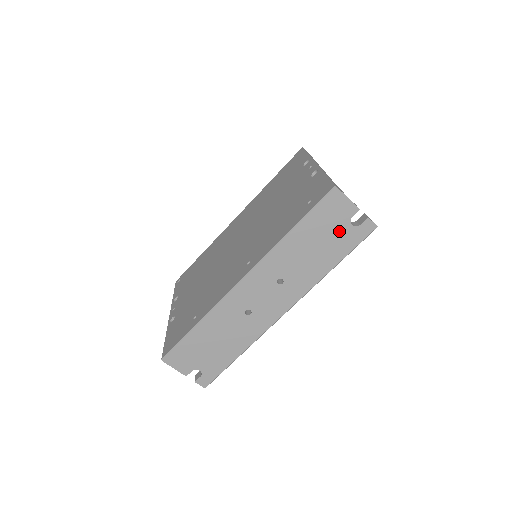
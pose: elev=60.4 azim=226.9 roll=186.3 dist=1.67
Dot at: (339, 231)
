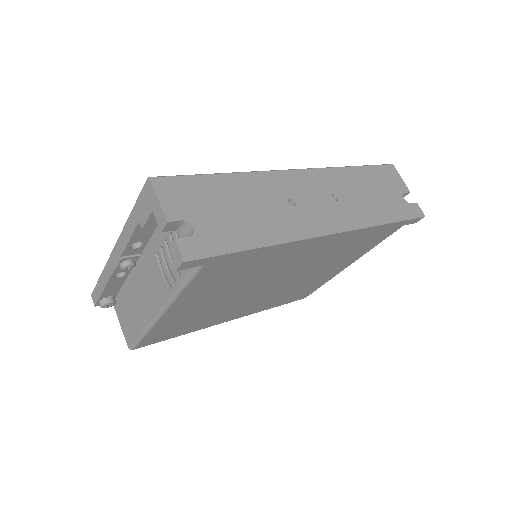
Dot at: (393, 196)
